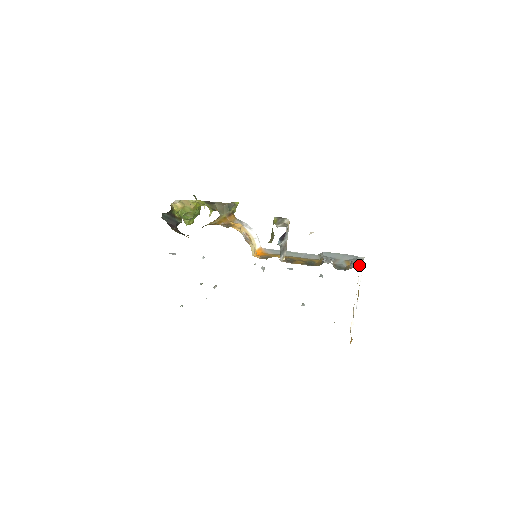
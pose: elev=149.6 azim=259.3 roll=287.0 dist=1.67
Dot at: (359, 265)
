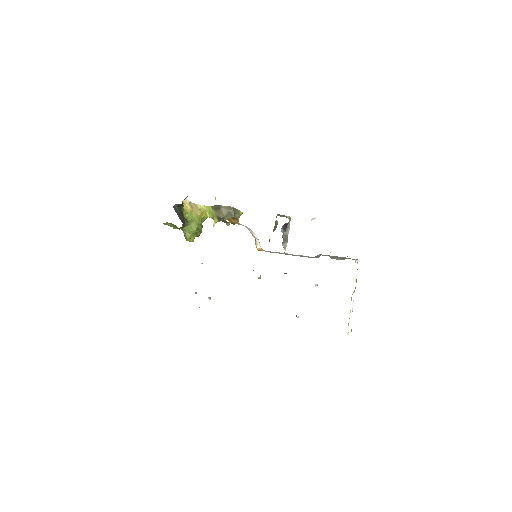
Dot at: occluded
